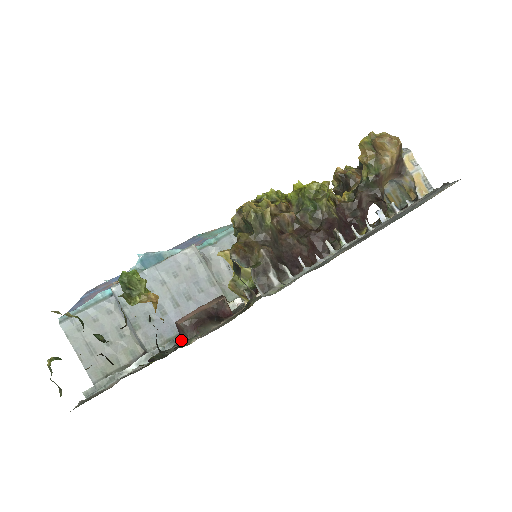
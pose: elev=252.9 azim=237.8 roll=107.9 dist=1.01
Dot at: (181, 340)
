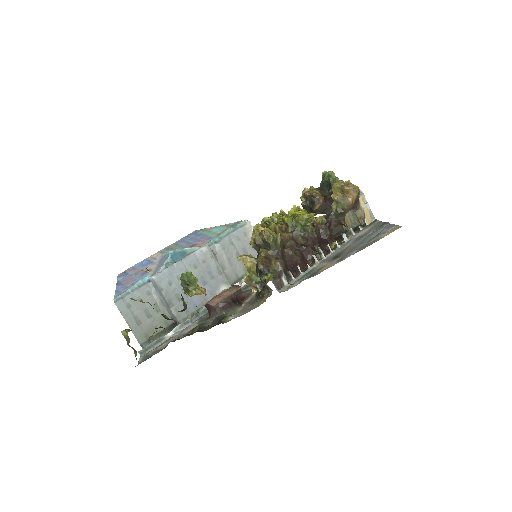
Dot at: (216, 317)
